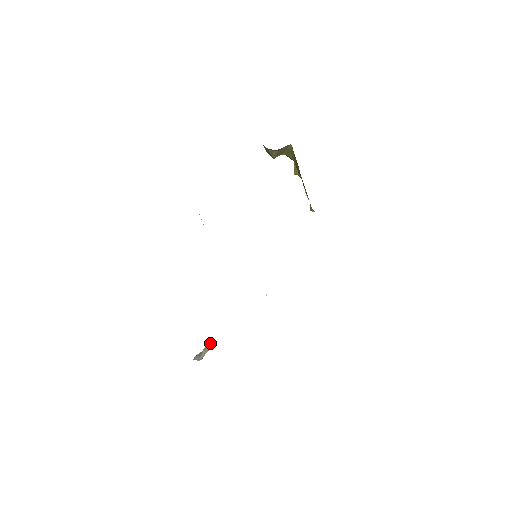
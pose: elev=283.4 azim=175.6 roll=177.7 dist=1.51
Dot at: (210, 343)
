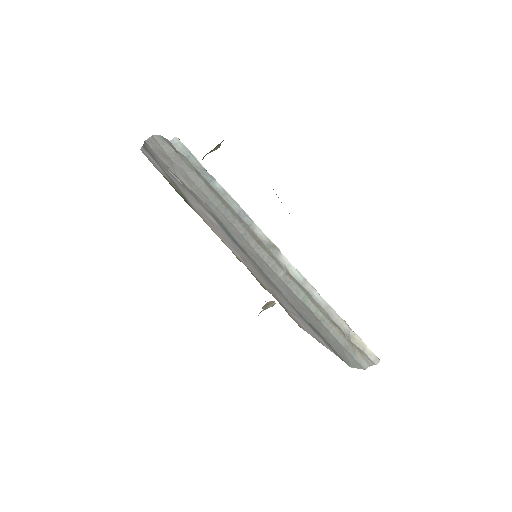
Dot at: (269, 302)
